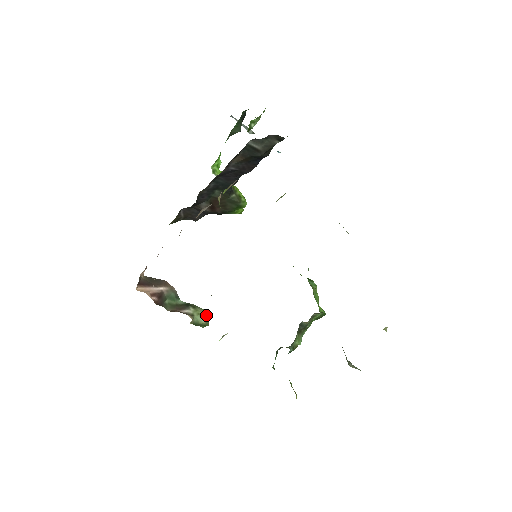
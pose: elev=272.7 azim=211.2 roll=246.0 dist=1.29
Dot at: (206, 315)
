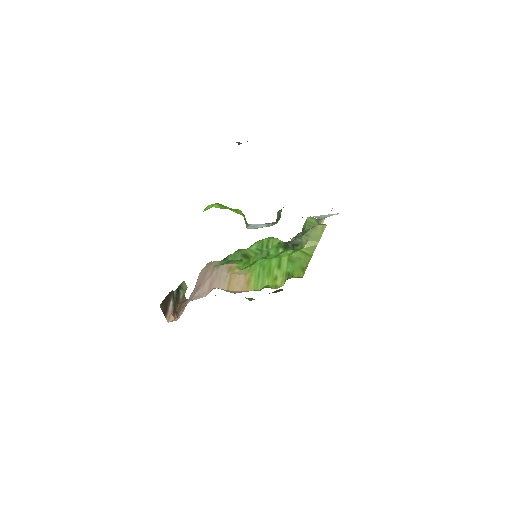
Dot at: (186, 285)
